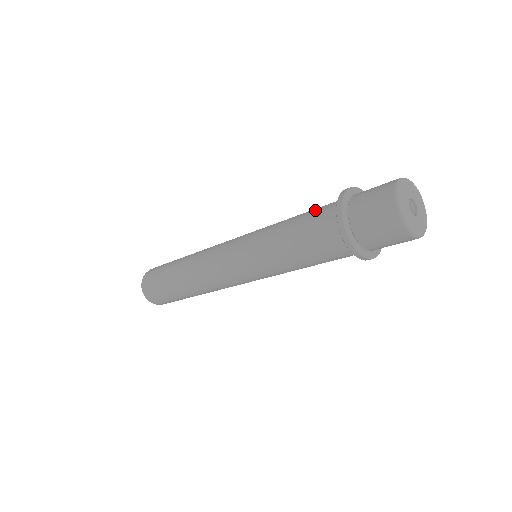
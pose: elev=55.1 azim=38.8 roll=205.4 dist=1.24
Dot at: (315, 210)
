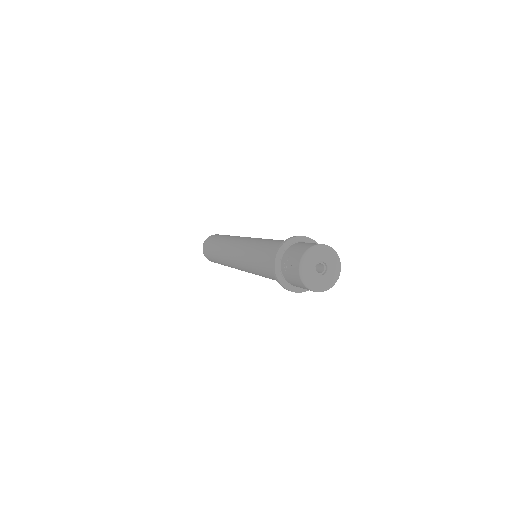
Dot at: (267, 256)
